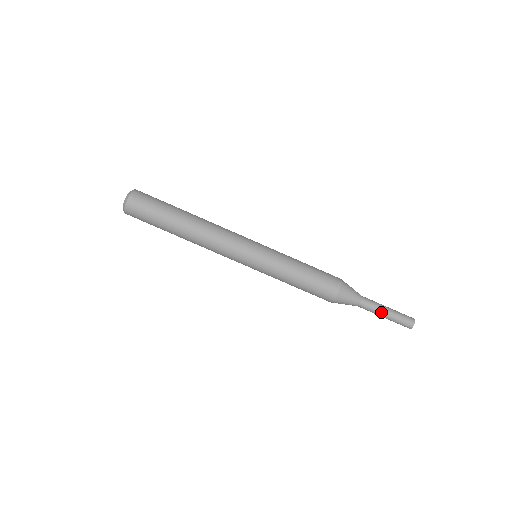
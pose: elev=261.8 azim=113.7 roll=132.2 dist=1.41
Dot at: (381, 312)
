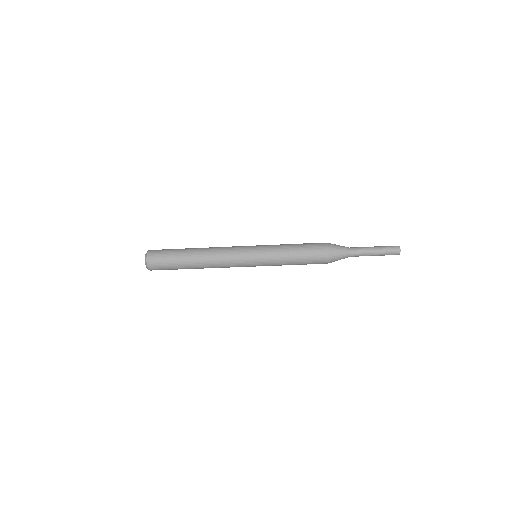
Dot at: occluded
